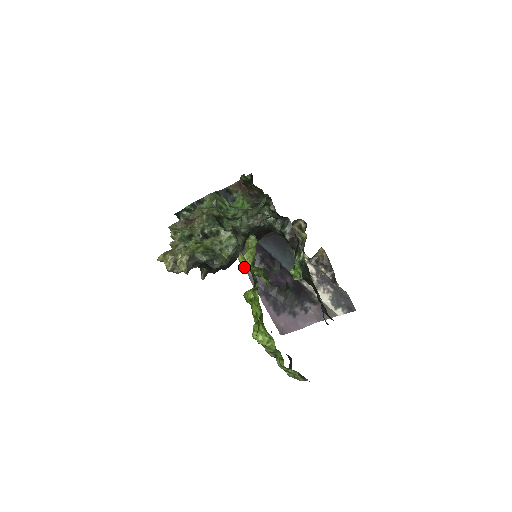
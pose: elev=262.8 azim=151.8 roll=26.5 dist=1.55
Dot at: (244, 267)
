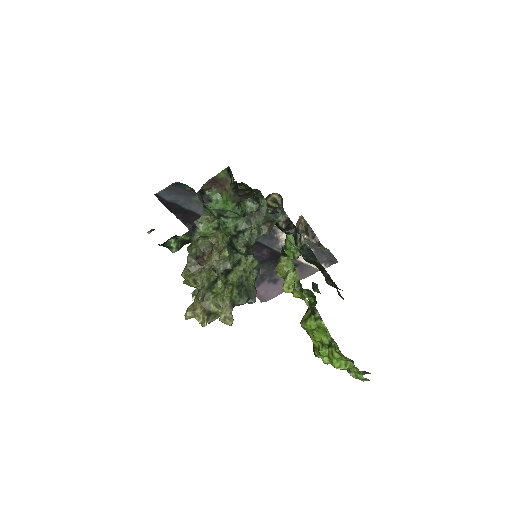
Dot at: occluded
